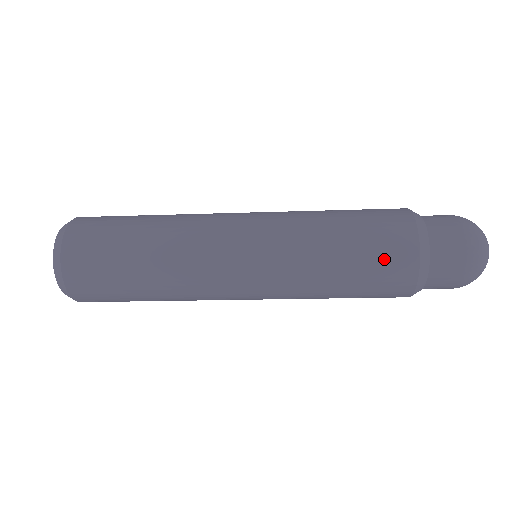
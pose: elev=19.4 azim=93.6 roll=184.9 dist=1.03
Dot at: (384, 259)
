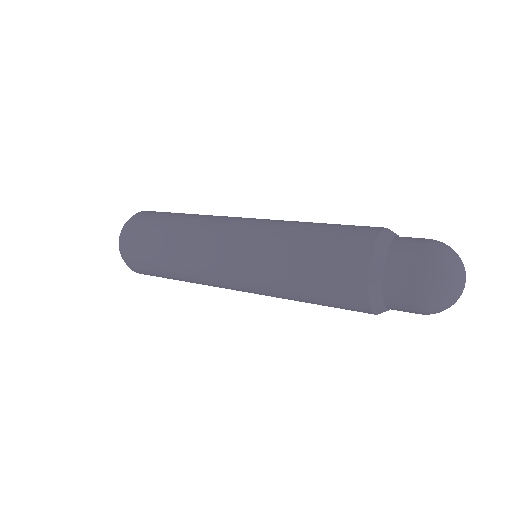
Dot at: (341, 306)
